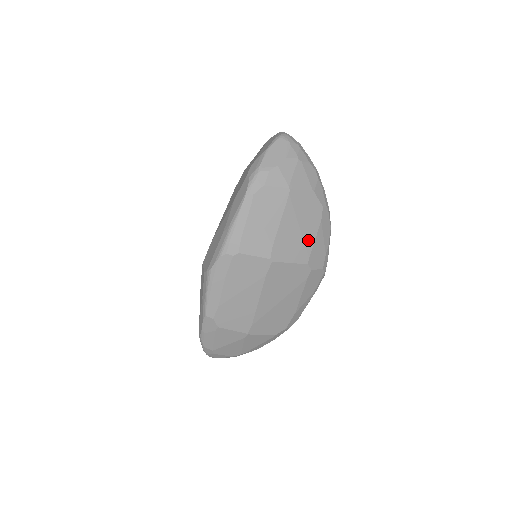
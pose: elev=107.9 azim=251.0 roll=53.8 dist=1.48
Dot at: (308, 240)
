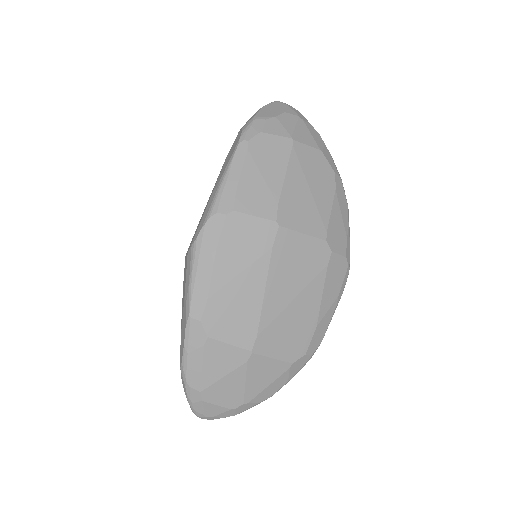
Dot at: (322, 209)
